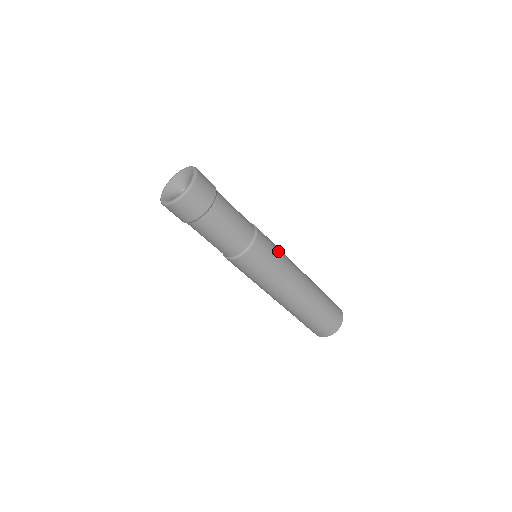
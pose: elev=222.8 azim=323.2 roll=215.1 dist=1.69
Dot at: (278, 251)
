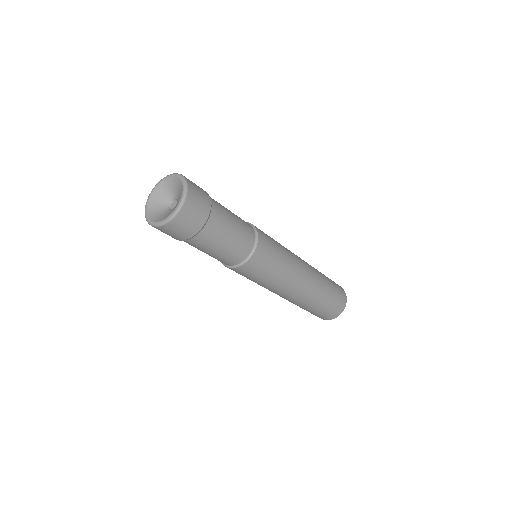
Dot at: (279, 264)
